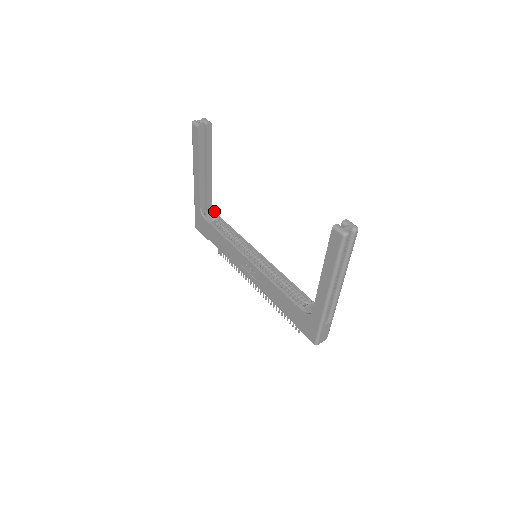
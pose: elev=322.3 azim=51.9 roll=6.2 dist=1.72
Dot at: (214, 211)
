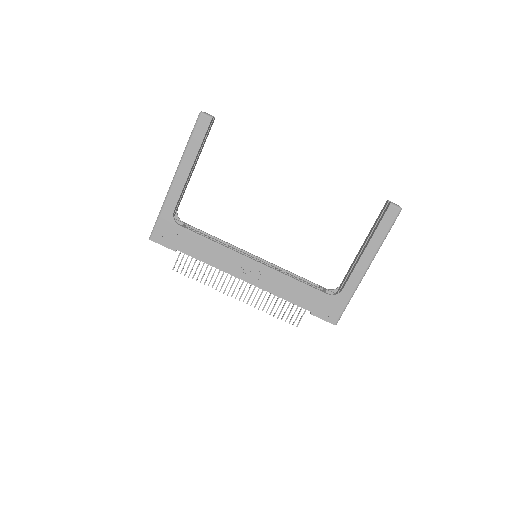
Dot at: (179, 218)
